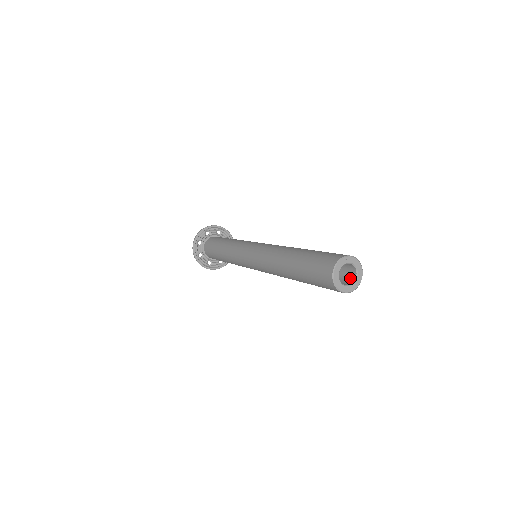
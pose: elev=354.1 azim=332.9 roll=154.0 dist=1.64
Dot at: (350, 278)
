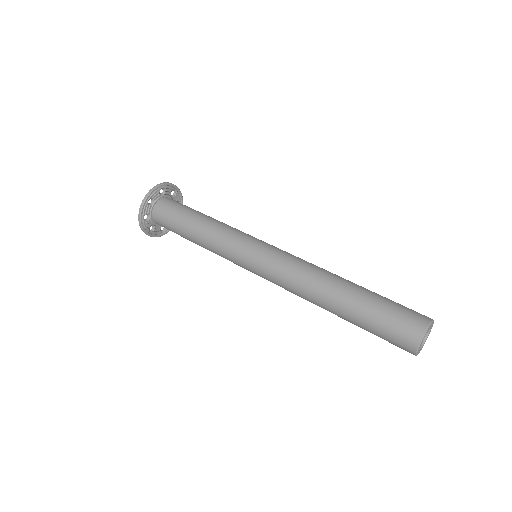
Dot at: occluded
